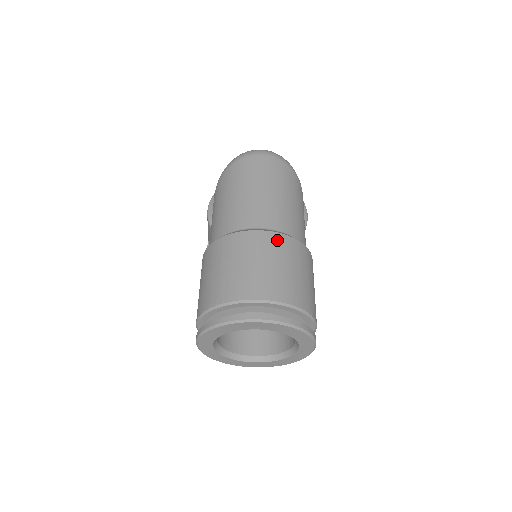
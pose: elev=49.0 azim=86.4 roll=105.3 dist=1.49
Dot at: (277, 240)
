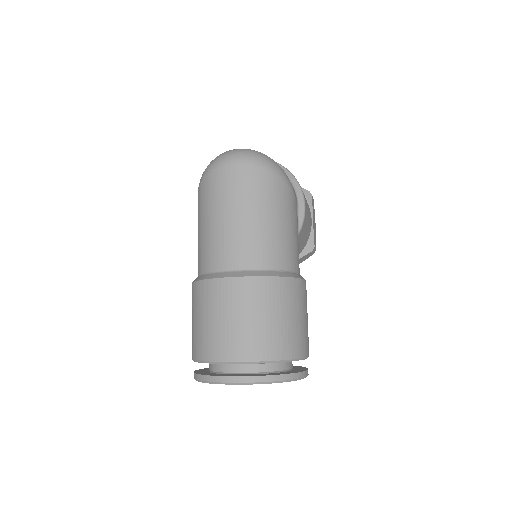
Dot at: (251, 287)
